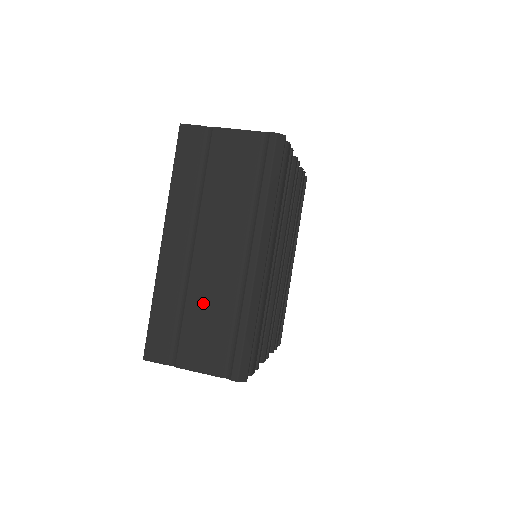
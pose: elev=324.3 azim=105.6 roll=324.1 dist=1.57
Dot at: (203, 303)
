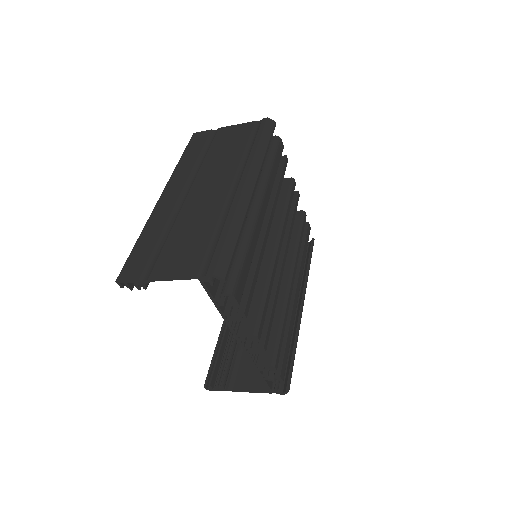
Dot at: (189, 224)
